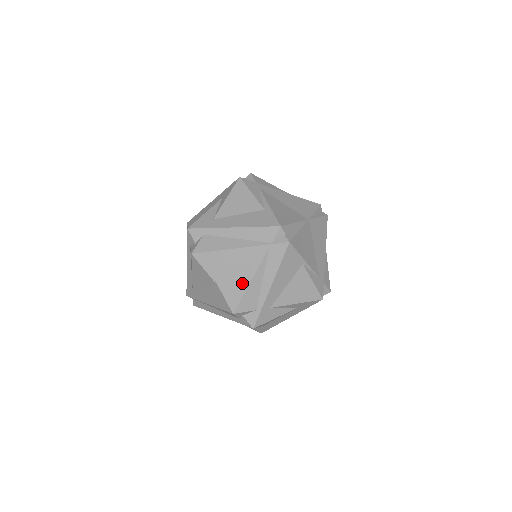
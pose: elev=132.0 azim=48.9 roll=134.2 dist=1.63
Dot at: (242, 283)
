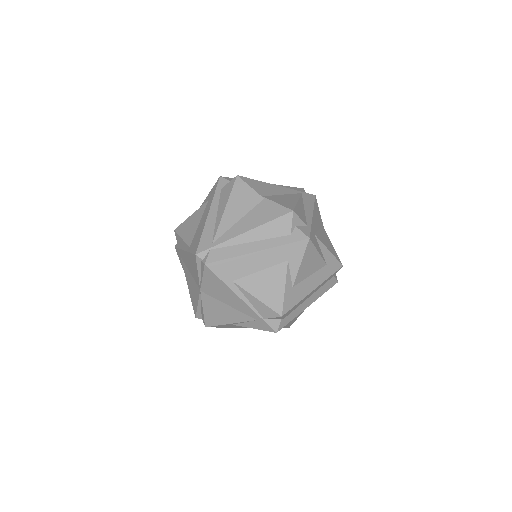
Dot at: (290, 201)
